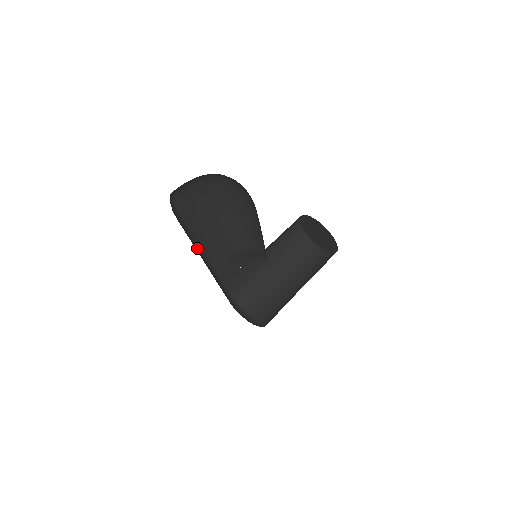
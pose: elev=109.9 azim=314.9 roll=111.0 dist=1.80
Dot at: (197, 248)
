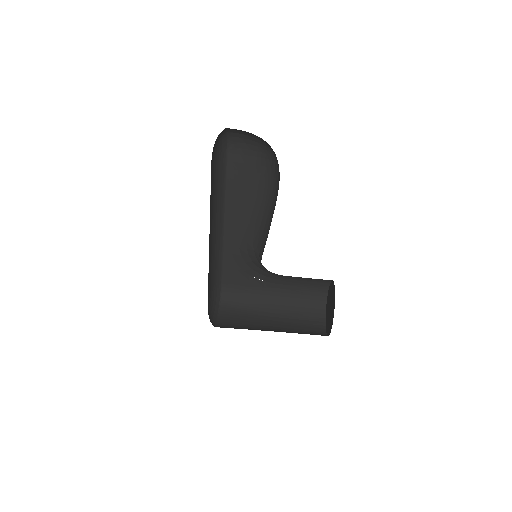
Dot at: (220, 207)
